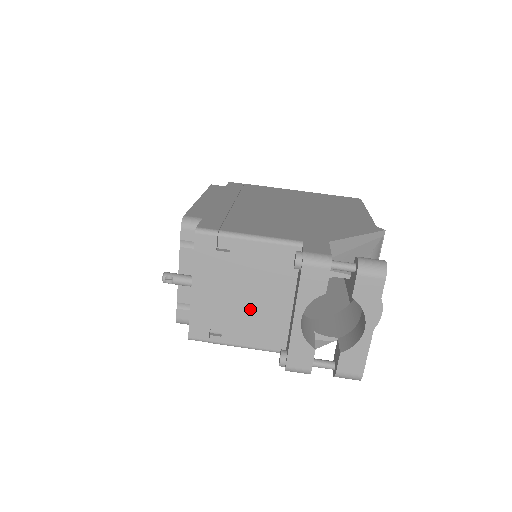
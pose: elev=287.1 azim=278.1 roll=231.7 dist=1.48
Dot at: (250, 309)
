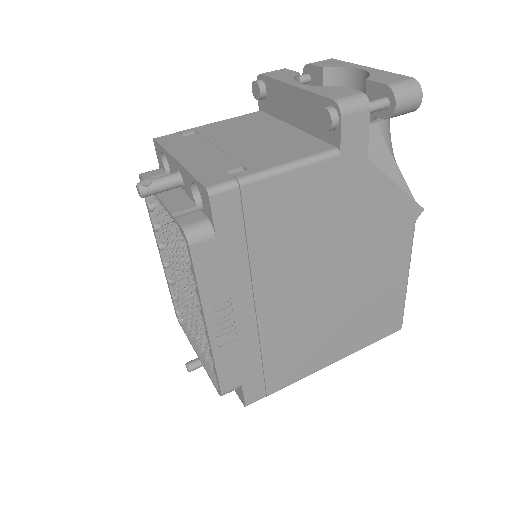
Dot at: (257, 145)
